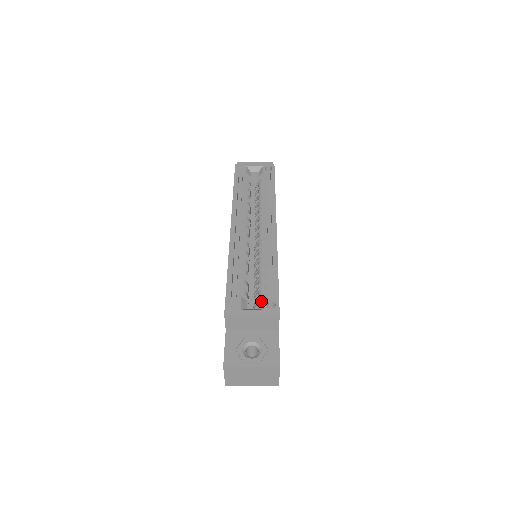
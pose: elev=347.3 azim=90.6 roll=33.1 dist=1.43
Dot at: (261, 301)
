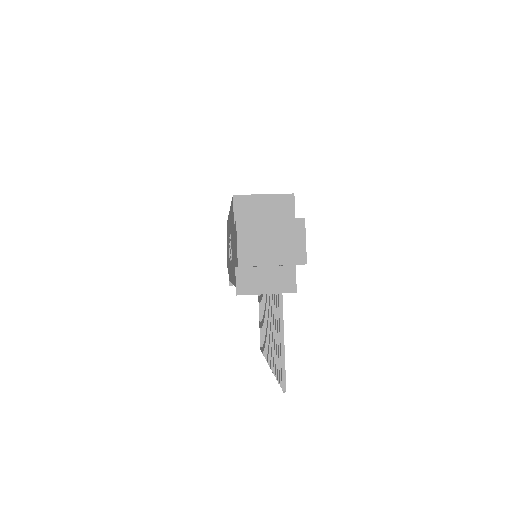
Dot at: occluded
